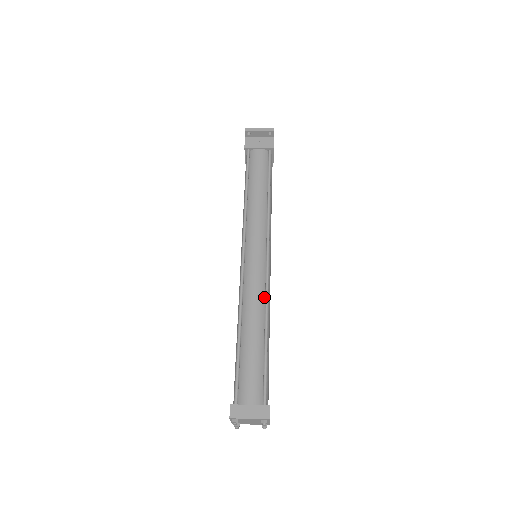
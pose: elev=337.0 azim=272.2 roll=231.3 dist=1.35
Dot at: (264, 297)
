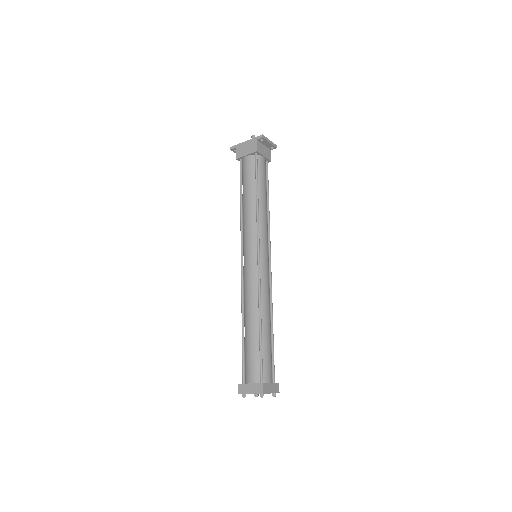
Dot at: (270, 296)
